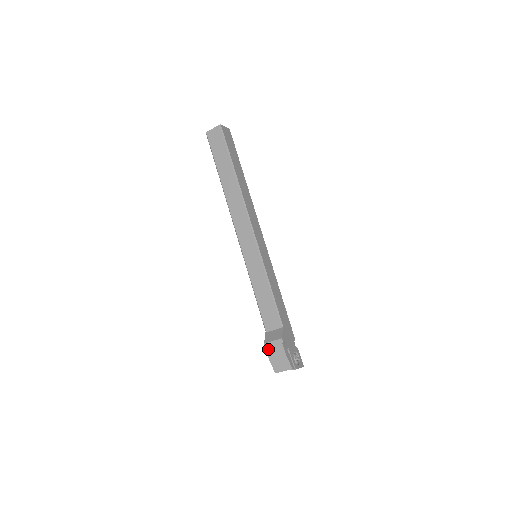
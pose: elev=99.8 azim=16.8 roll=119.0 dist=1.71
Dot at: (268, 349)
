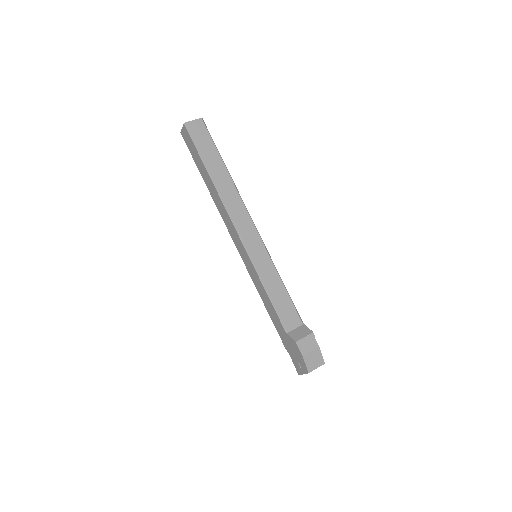
Dot at: (301, 347)
